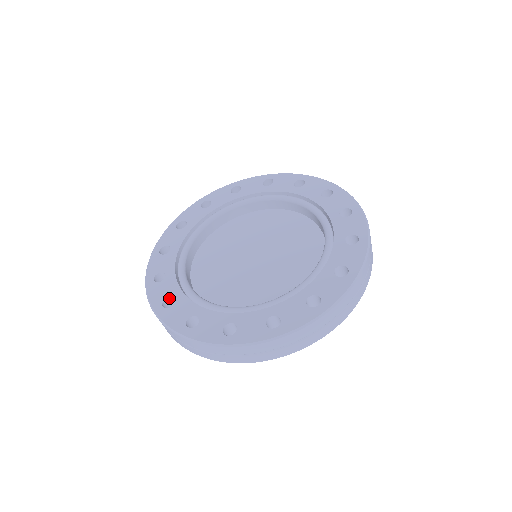
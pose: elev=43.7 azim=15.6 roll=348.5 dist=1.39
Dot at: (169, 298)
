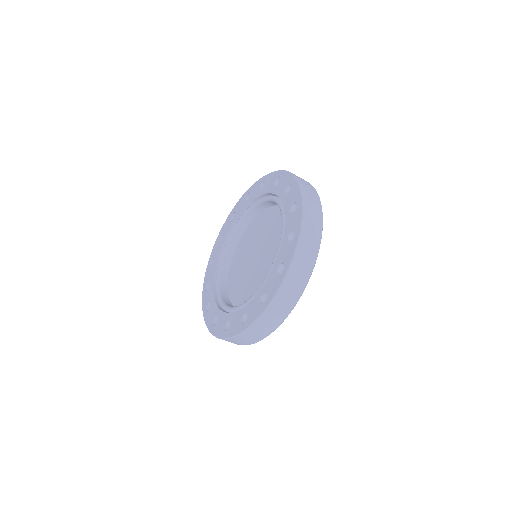
Dot at: (242, 319)
